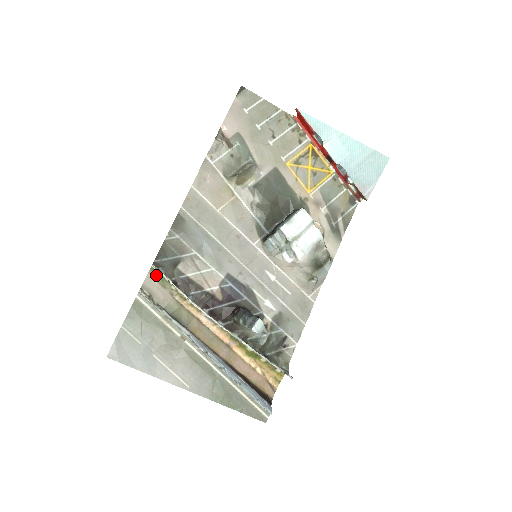
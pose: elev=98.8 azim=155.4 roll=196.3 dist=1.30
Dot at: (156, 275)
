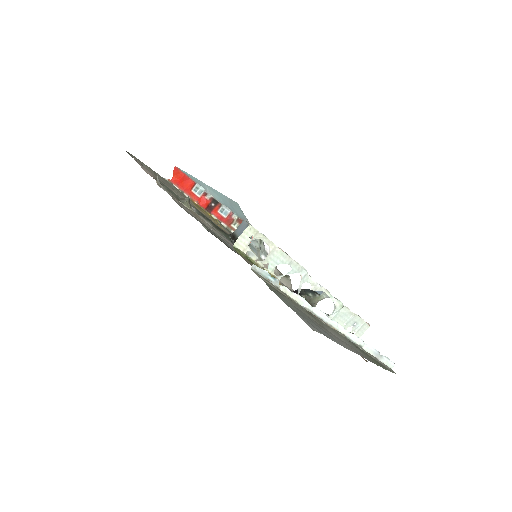
Dot at: (242, 255)
